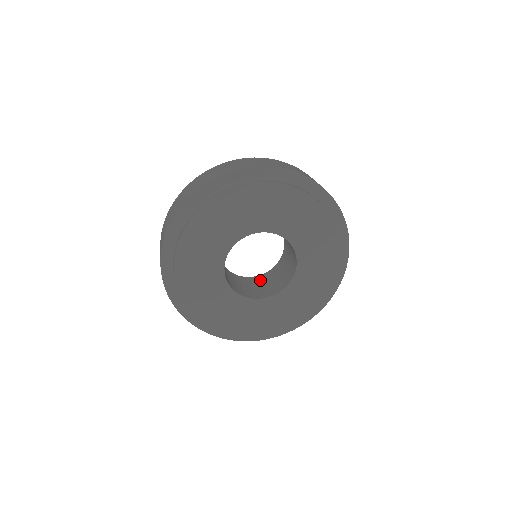
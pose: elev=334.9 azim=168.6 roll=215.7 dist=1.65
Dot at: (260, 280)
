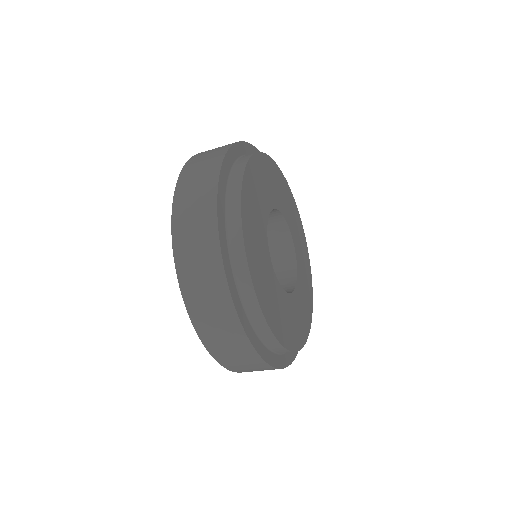
Dot at: occluded
